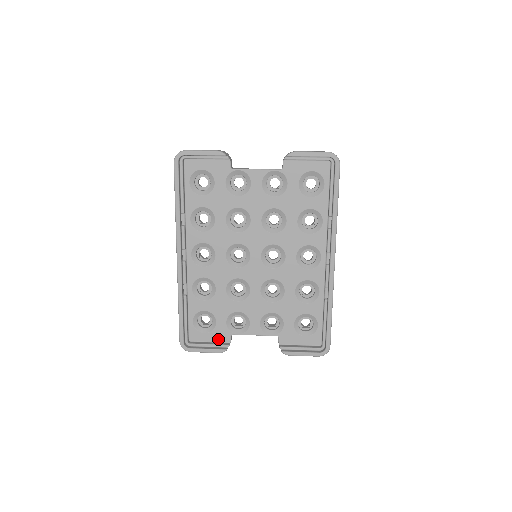
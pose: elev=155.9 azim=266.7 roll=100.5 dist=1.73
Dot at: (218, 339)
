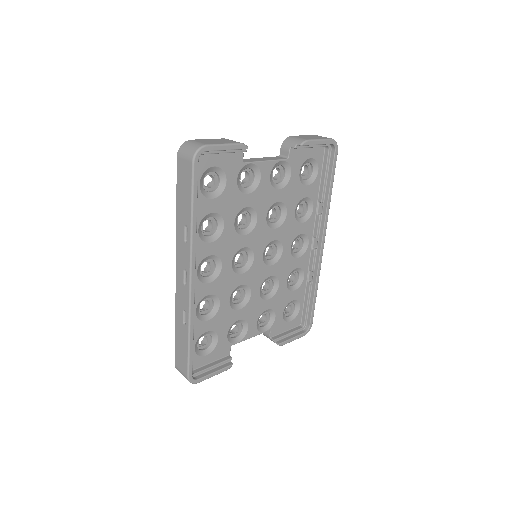
Dot at: (219, 356)
